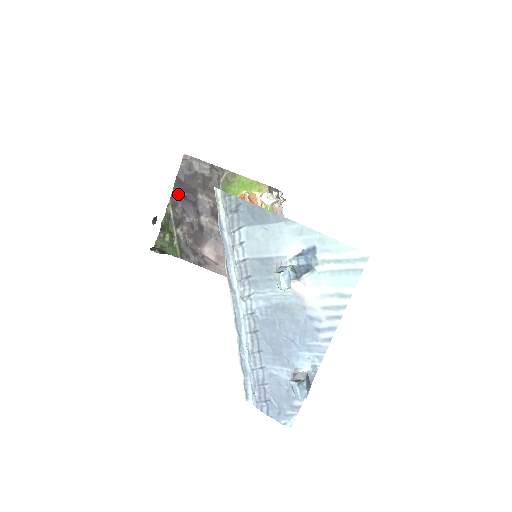
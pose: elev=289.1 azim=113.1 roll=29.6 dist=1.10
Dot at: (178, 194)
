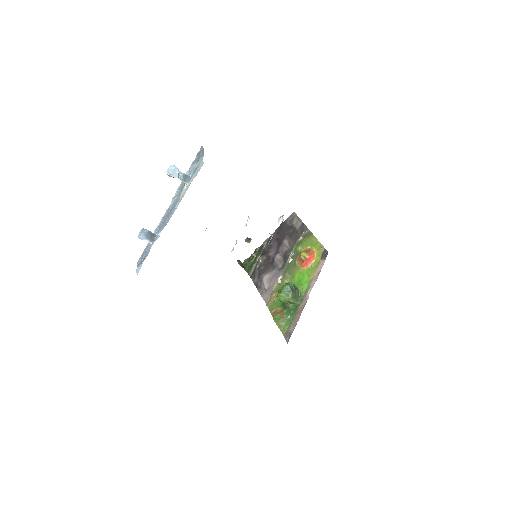
Dot at: (275, 235)
